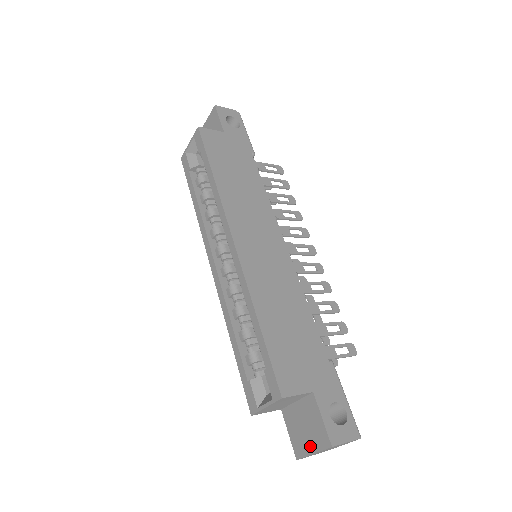
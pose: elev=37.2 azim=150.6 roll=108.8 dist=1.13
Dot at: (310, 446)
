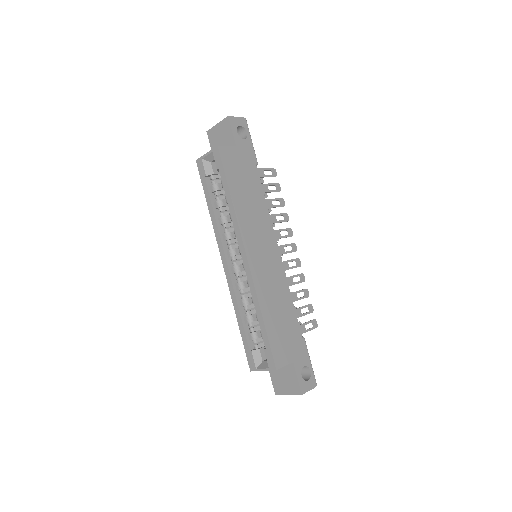
Dot at: (286, 390)
